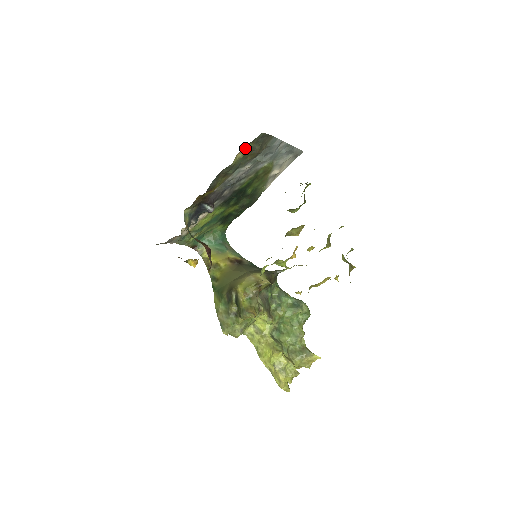
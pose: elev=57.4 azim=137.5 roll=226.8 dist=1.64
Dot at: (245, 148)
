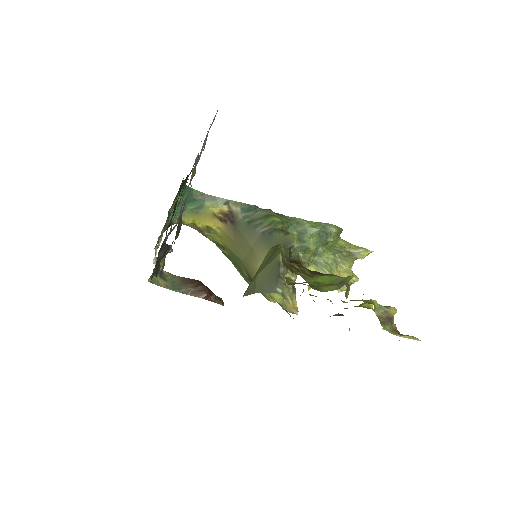
Dot at: occluded
